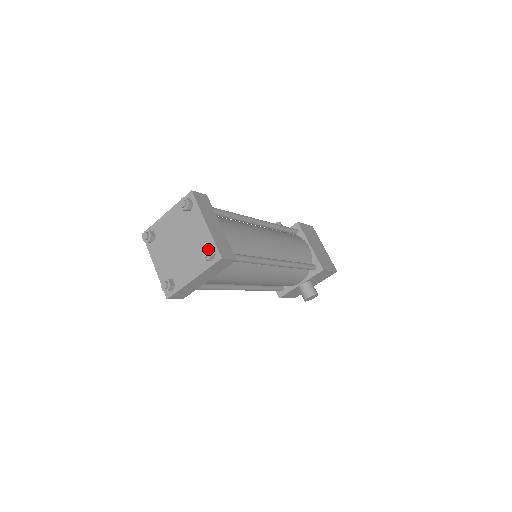
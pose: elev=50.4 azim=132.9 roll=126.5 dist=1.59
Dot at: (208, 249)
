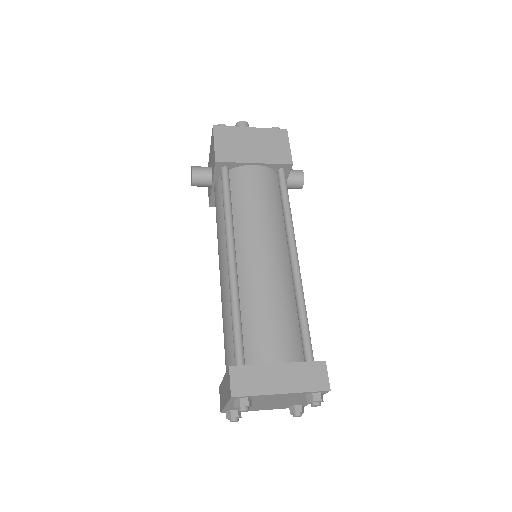
Dot at: (314, 402)
